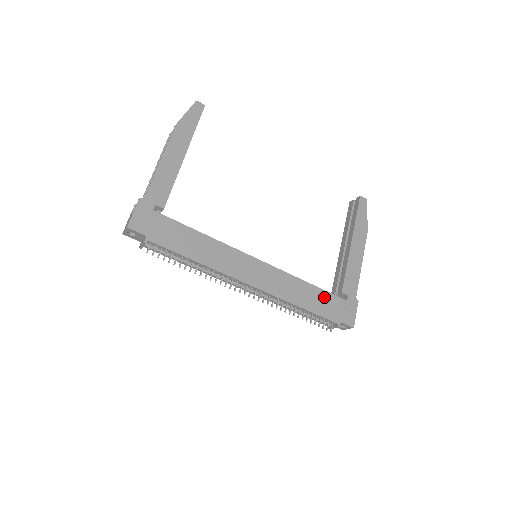
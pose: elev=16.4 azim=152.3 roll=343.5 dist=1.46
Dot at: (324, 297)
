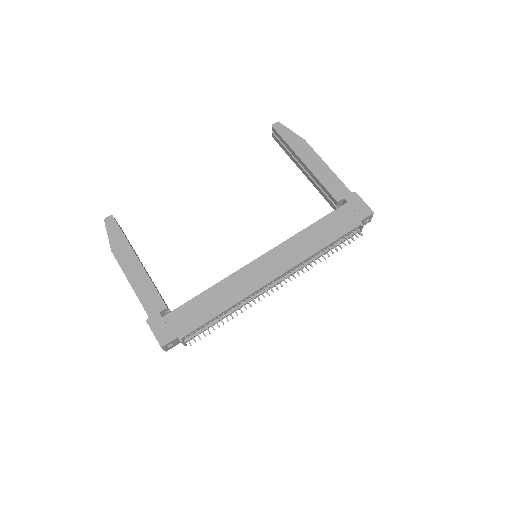
Dot at: (329, 221)
